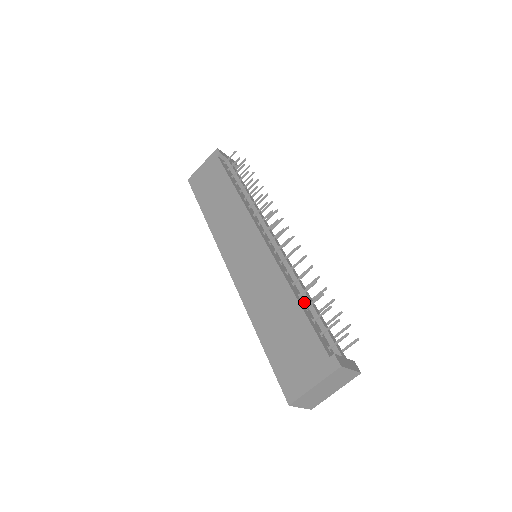
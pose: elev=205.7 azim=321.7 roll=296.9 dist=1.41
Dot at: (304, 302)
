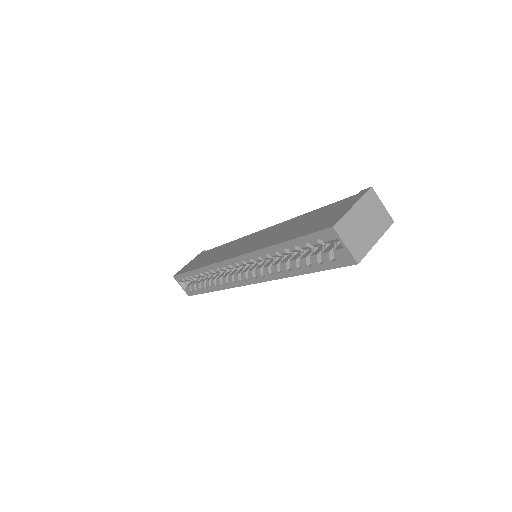
Dot at: occluded
